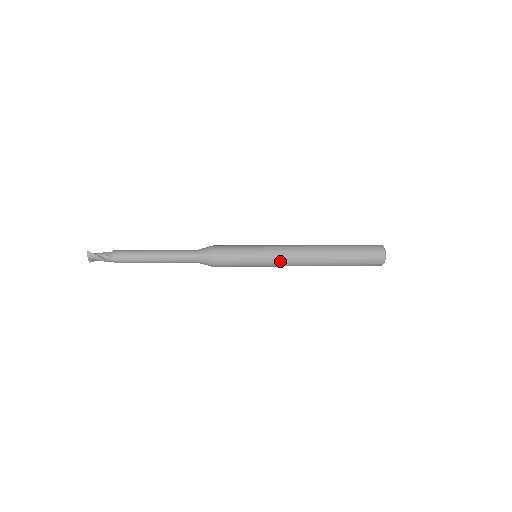
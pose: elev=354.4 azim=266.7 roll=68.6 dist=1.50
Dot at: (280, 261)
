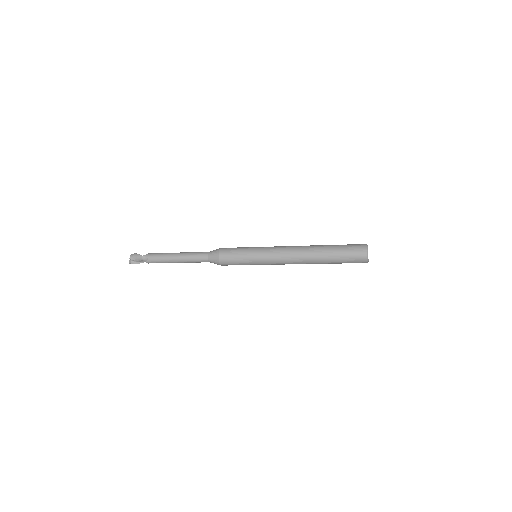
Dot at: (274, 250)
